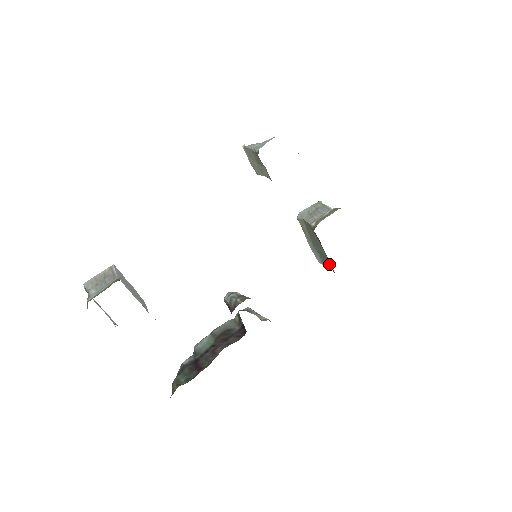
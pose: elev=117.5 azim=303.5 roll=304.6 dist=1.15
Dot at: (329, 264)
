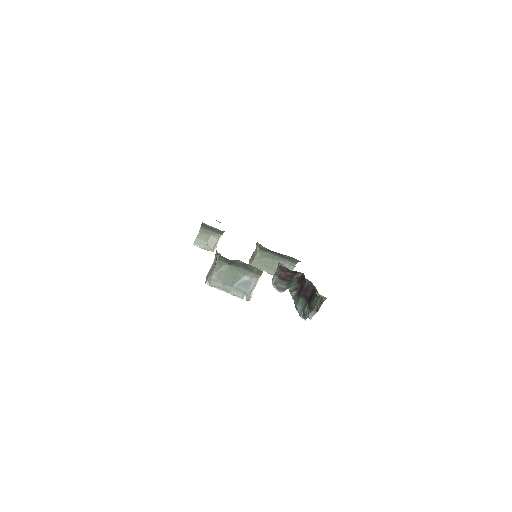
Dot at: (289, 266)
